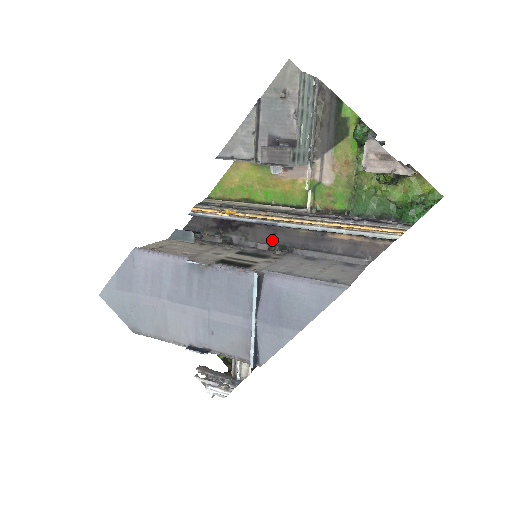
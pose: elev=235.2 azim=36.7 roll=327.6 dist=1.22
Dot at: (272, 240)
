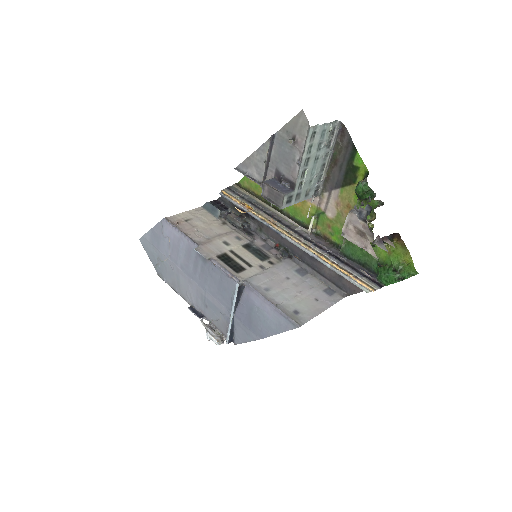
Dot at: (279, 240)
